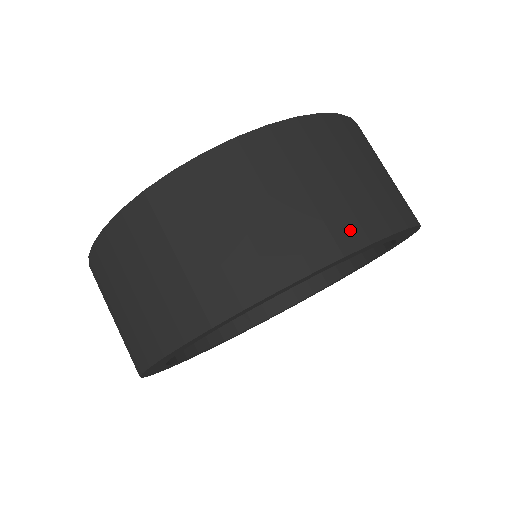
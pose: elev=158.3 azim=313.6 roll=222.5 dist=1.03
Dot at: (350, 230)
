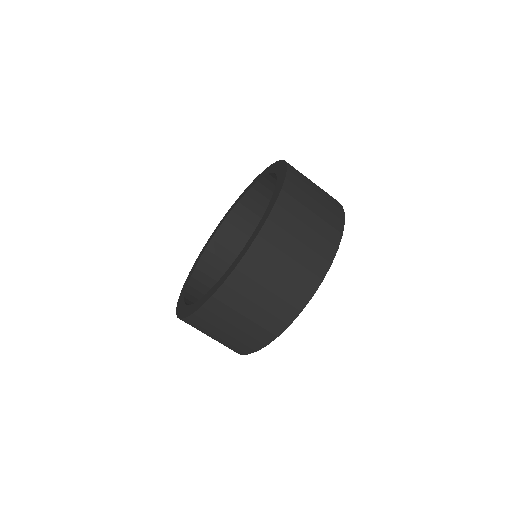
Dot at: (300, 297)
